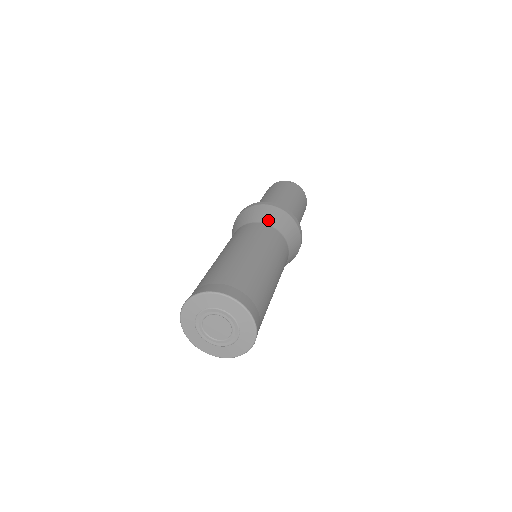
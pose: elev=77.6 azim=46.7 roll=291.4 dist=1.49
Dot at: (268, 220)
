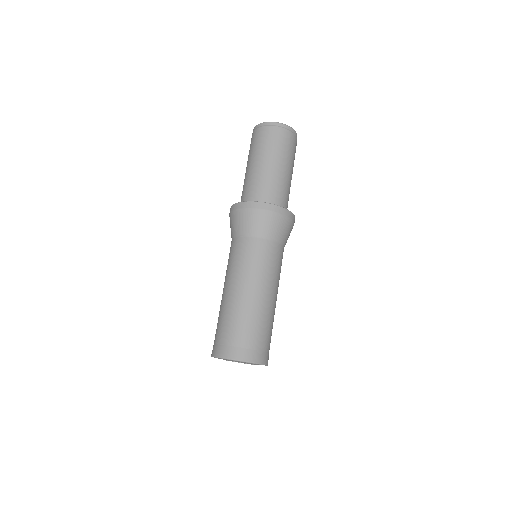
Dot at: (272, 234)
